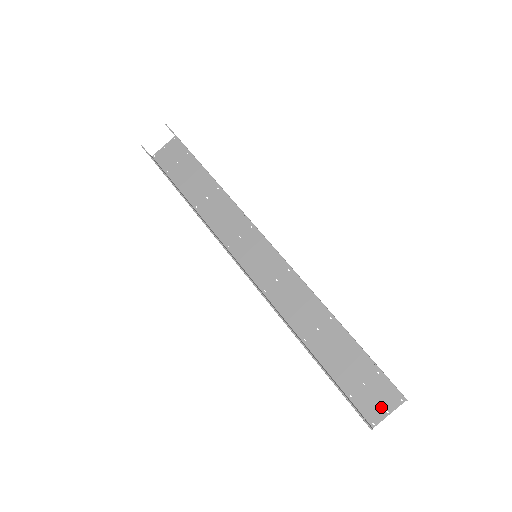
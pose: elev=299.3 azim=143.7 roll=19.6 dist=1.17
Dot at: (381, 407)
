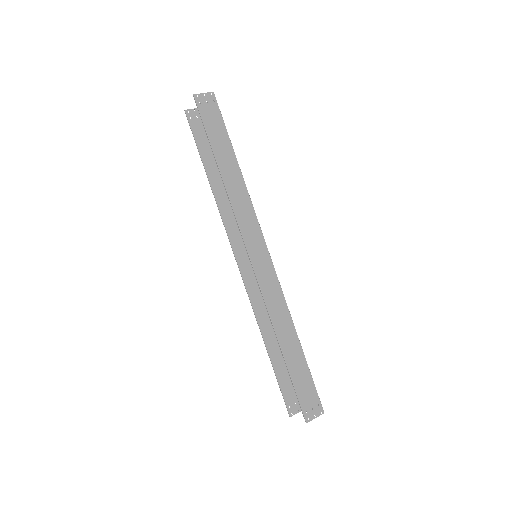
Dot at: occluded
